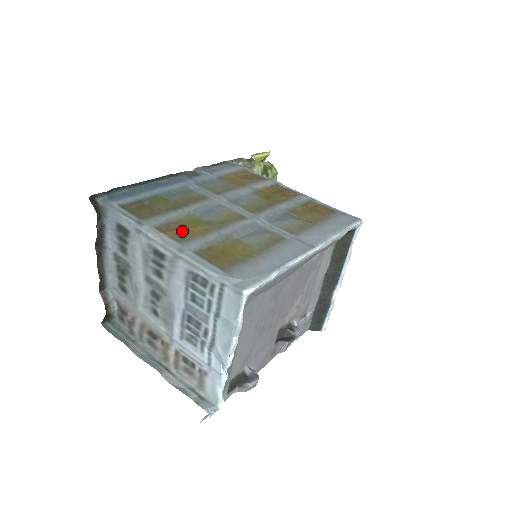
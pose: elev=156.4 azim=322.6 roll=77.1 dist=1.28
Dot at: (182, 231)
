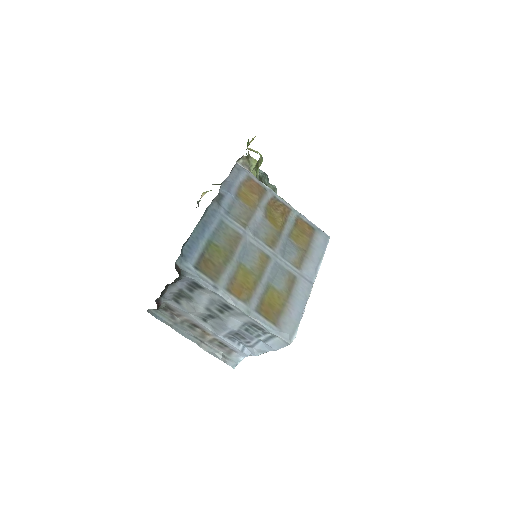
Dot at: (243, 290)
